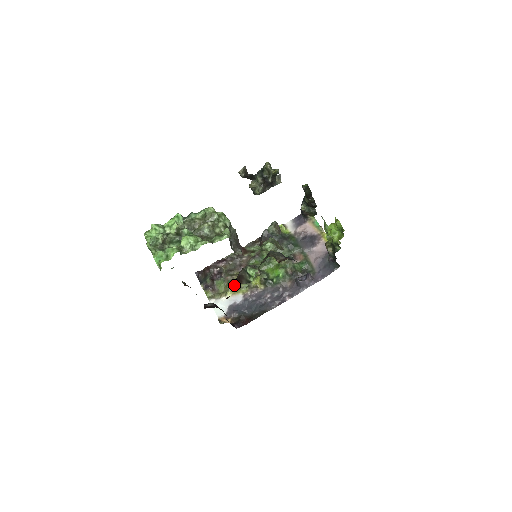
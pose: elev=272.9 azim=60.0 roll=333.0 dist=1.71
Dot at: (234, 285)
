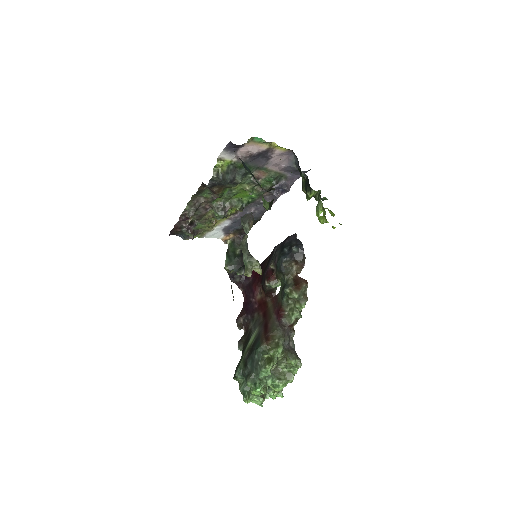
Dot at: (212, 220)
